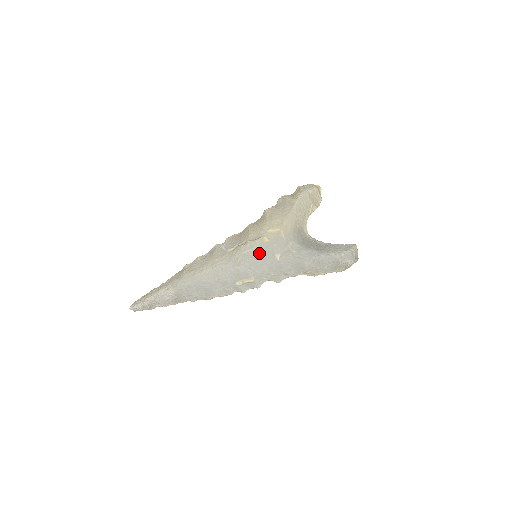
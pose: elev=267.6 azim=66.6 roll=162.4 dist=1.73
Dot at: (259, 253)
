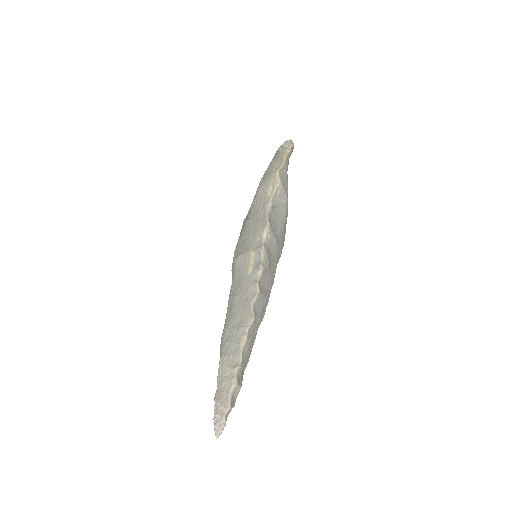
Dot at: (239, 244)
